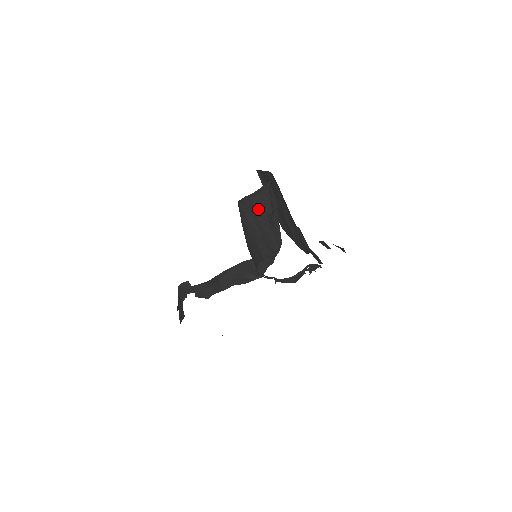
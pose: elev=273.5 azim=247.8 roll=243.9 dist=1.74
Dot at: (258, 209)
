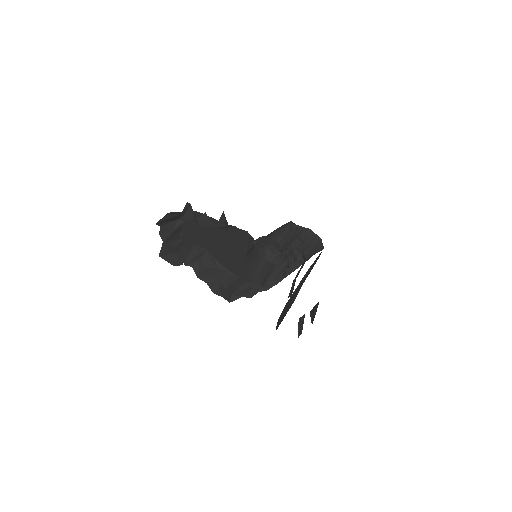
Dot at: (294, 239)
